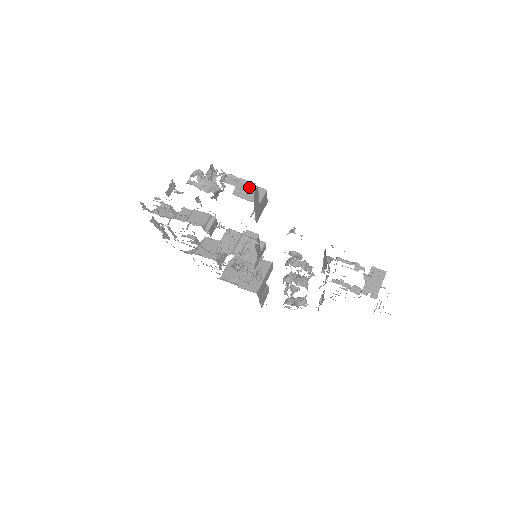
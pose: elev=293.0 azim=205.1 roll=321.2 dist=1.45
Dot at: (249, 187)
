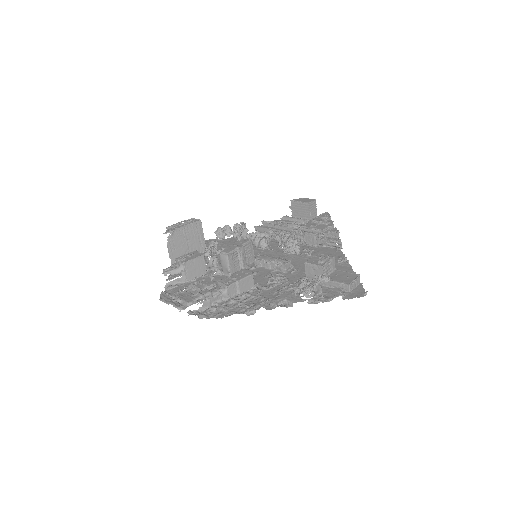
Dot at: (358, 281)
